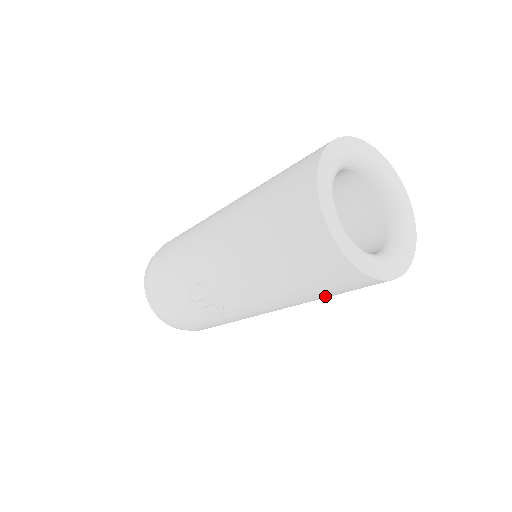
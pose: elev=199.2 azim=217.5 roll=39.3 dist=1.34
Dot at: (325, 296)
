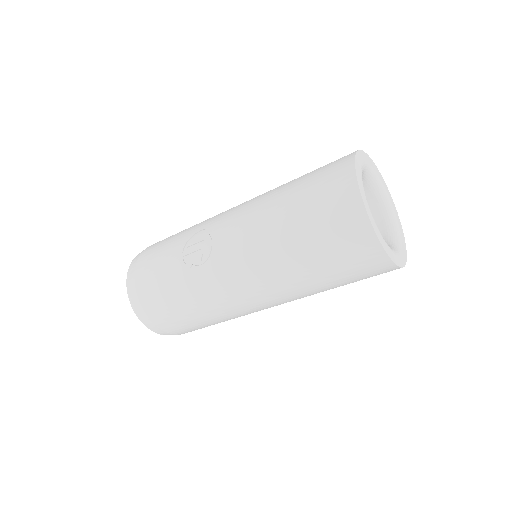
Dot at: (311, 255)
